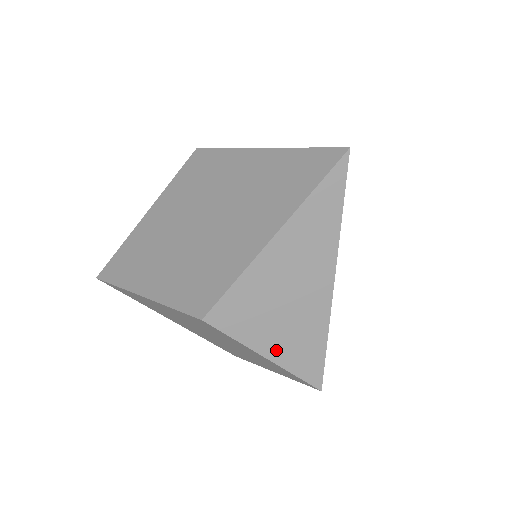
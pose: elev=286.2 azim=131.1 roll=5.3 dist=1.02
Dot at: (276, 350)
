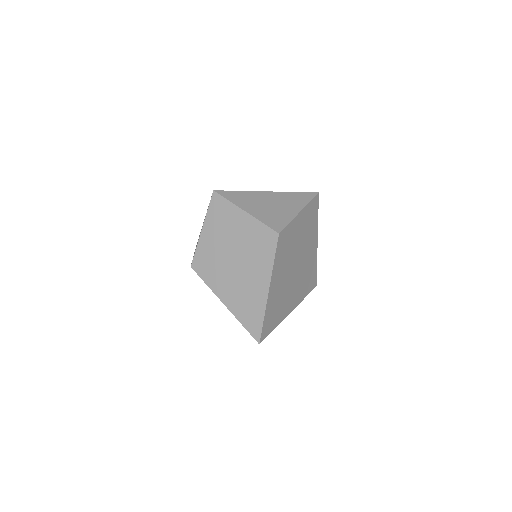
Dot at: occluded
